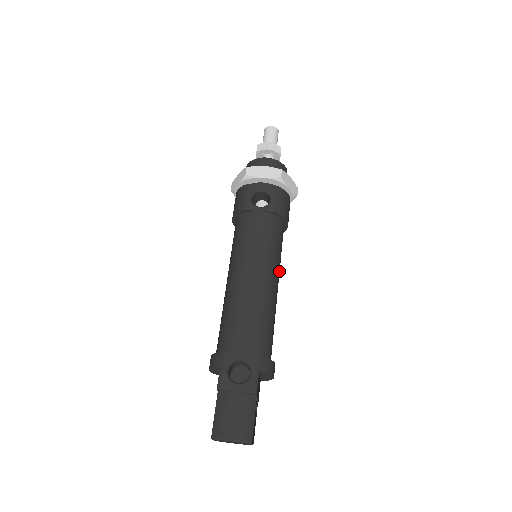
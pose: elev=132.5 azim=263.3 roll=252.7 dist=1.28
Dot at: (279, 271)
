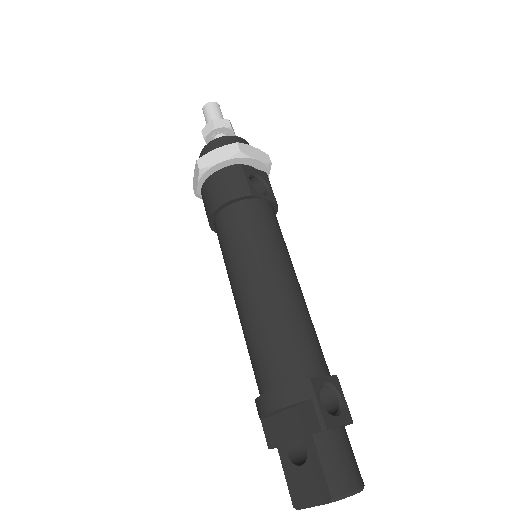
Dot at: occluded
